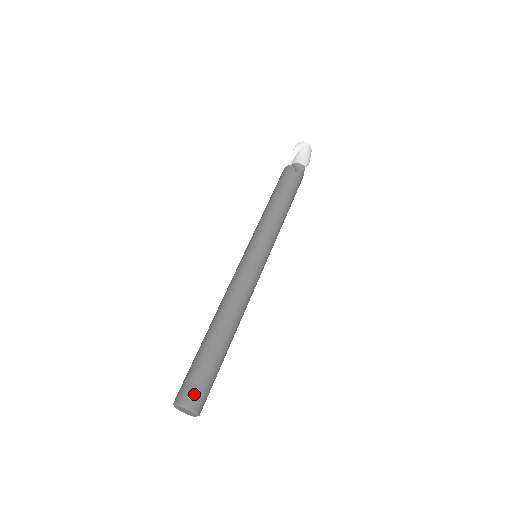
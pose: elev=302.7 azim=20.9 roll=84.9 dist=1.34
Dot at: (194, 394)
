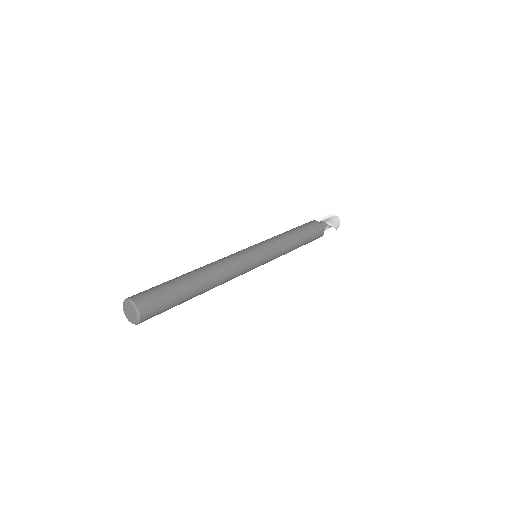
Dot at: (143, 295)
